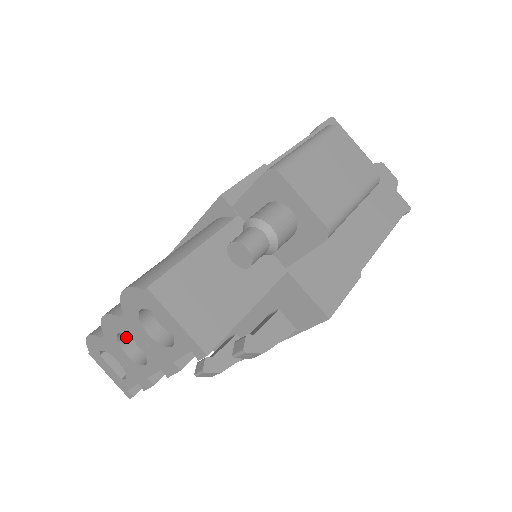
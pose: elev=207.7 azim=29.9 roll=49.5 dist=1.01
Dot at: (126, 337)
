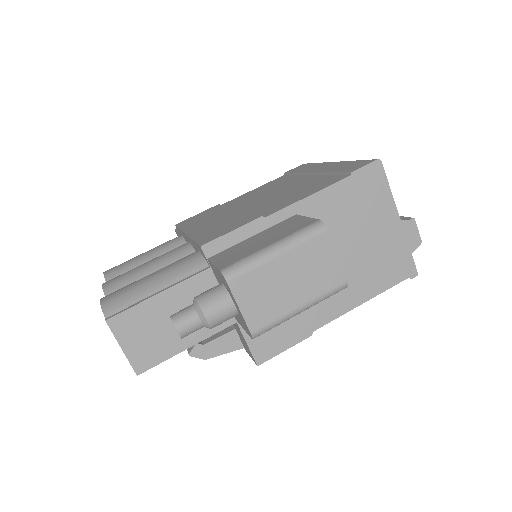
Dot at: occluded
